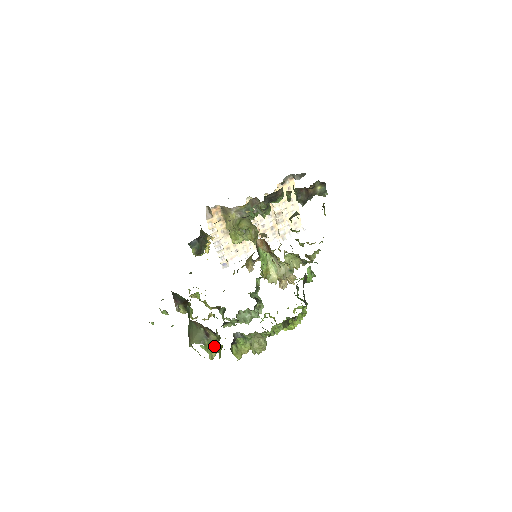
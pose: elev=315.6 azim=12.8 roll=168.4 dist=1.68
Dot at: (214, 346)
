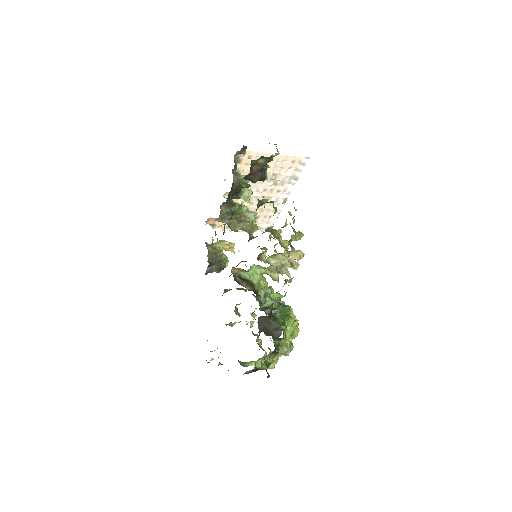
Dot at: (255, 361)
